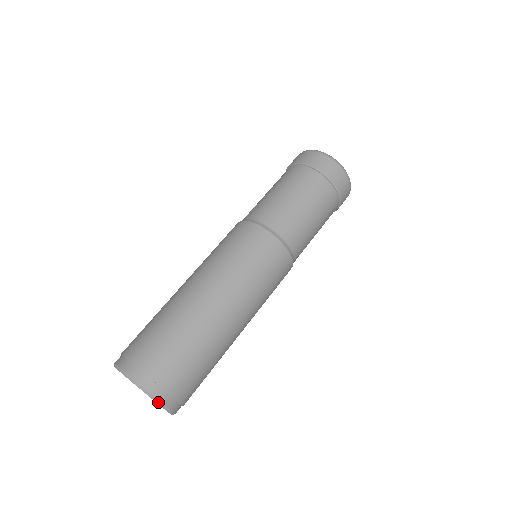
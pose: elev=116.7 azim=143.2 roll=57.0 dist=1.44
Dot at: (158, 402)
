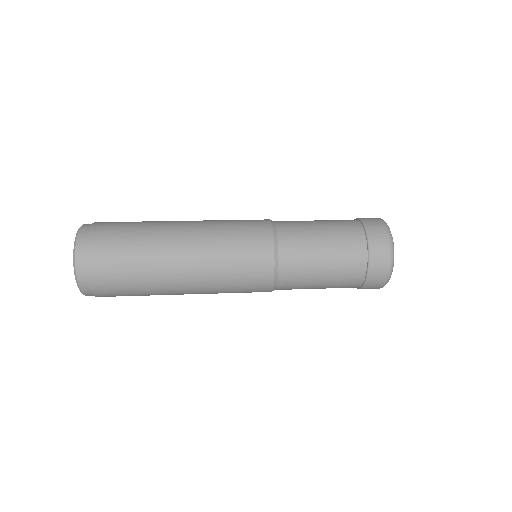
Dot at: occluded
